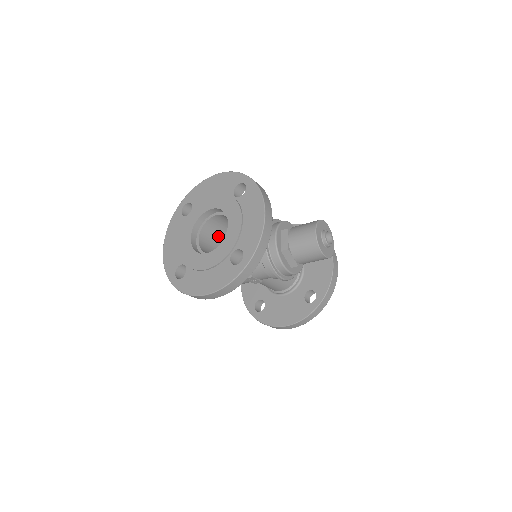
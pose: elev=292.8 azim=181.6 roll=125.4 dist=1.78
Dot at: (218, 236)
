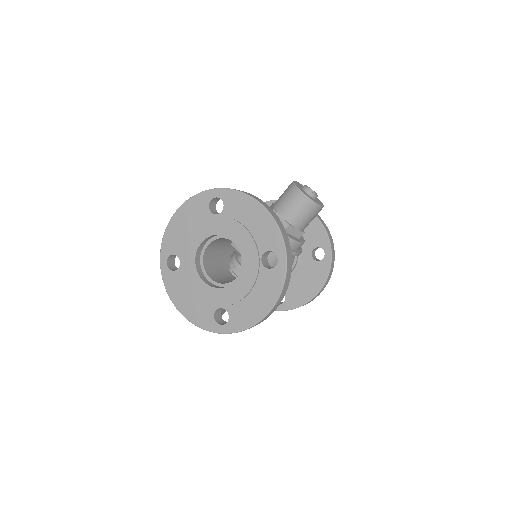
Dot at: (217, 264)
